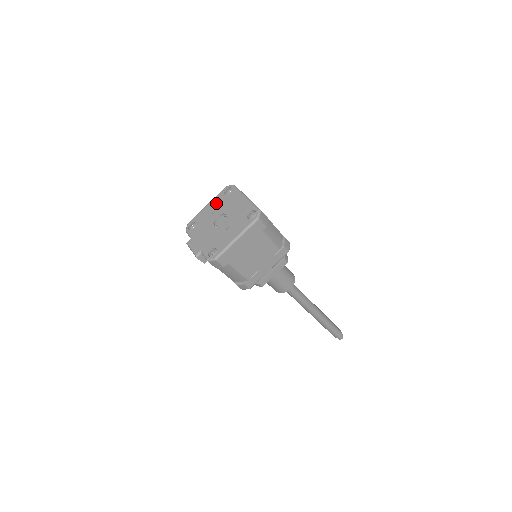
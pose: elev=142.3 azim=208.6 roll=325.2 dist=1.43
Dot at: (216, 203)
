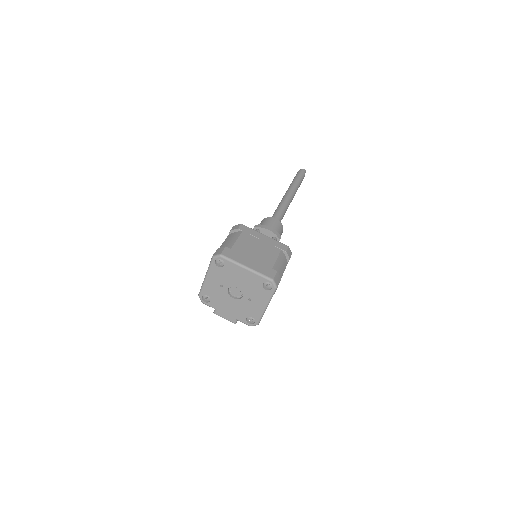
Dot at: (216, 276)
